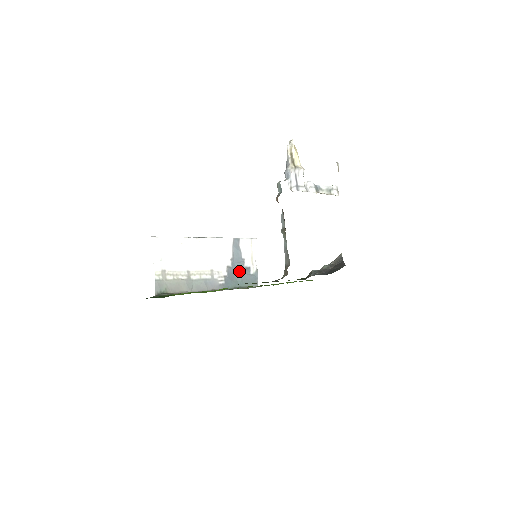
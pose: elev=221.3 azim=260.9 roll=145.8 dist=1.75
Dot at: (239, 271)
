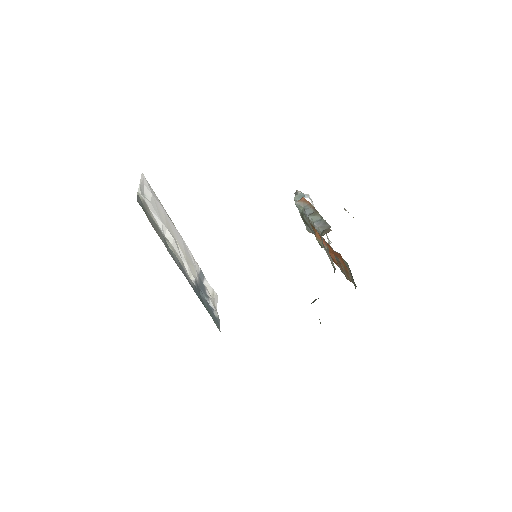
Dot at: (205, 298)
